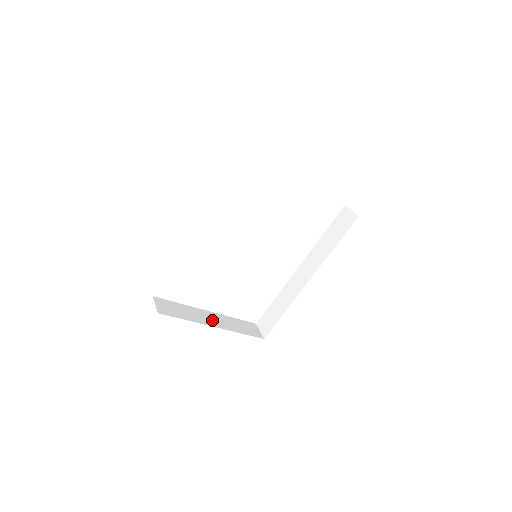
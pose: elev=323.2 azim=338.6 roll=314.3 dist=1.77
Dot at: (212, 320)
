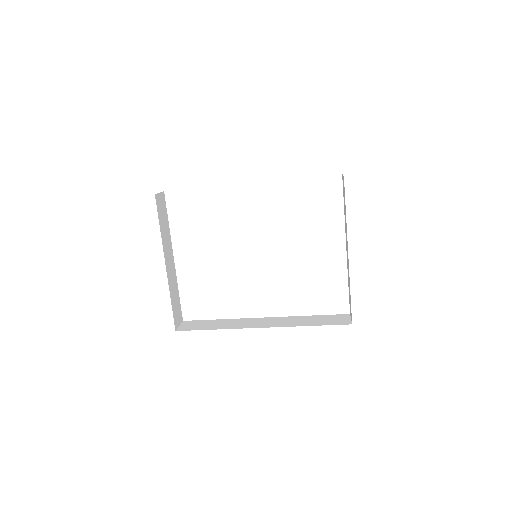
Dot at: (169, 261)
